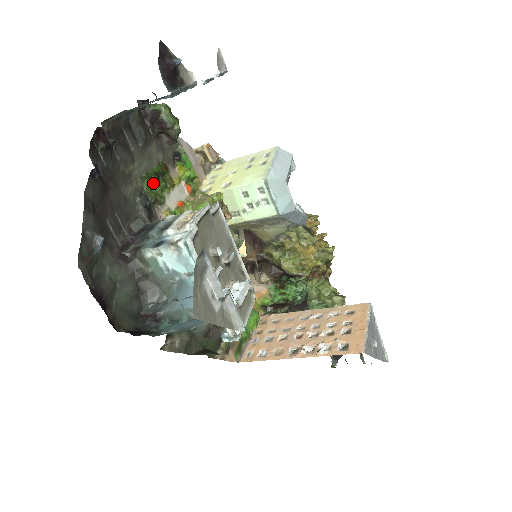
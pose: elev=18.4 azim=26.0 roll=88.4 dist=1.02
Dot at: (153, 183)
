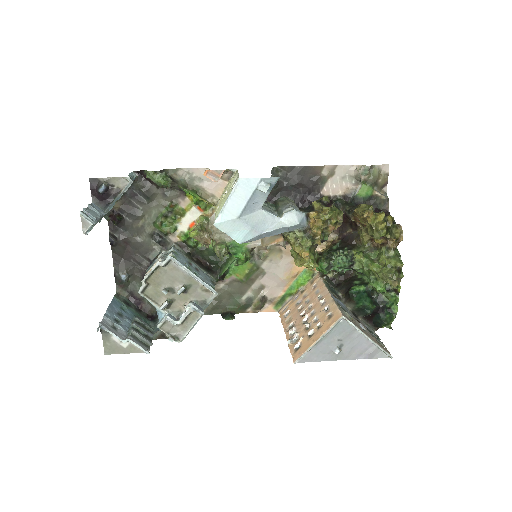
Dot at: (163, 222)
